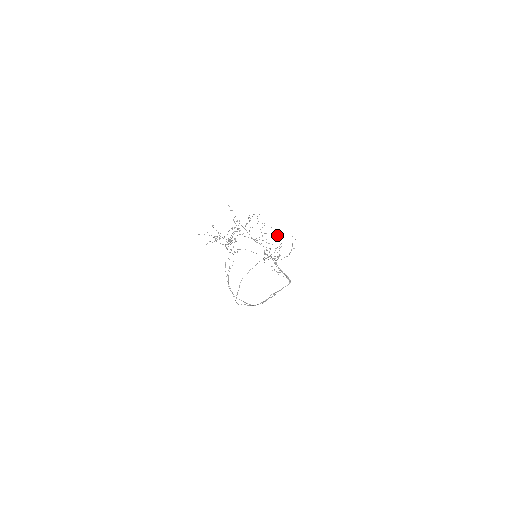
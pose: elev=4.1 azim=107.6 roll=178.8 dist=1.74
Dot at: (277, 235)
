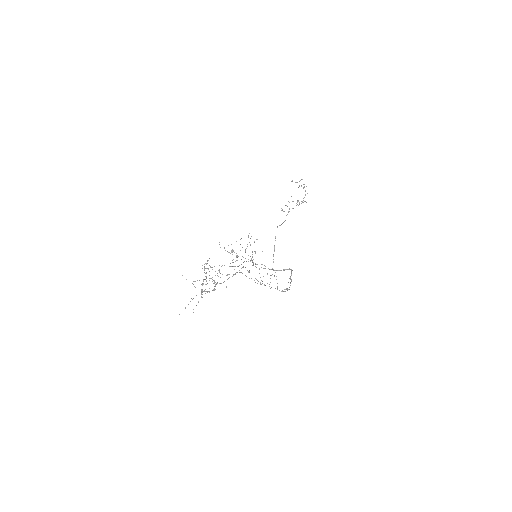
Dot at: (247, 246)
